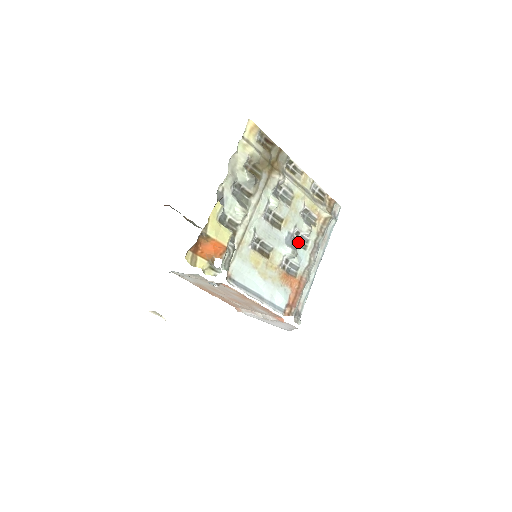
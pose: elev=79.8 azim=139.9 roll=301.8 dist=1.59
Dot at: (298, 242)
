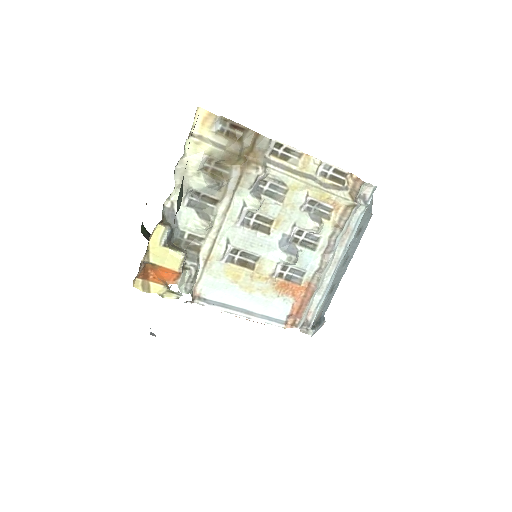
Dot at: (304, 241)
